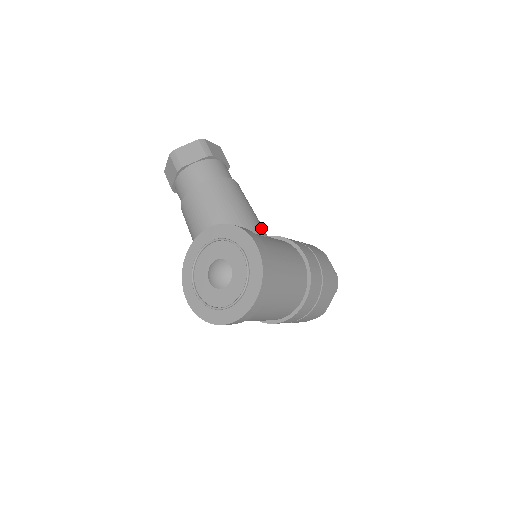
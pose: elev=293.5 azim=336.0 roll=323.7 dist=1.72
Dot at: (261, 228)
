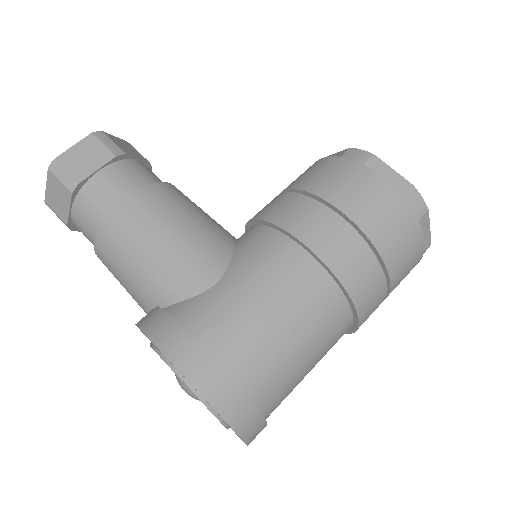
Dot at: (205, 266)
